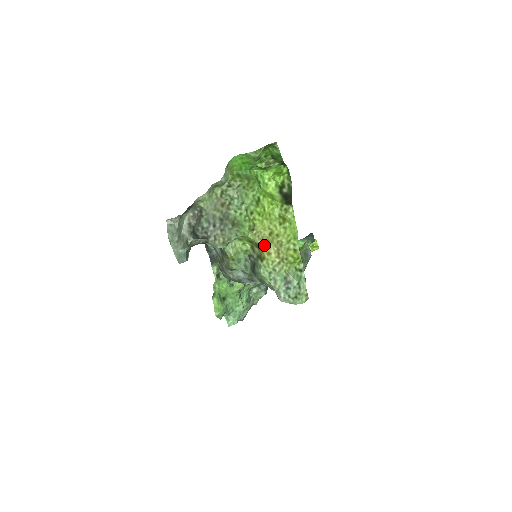
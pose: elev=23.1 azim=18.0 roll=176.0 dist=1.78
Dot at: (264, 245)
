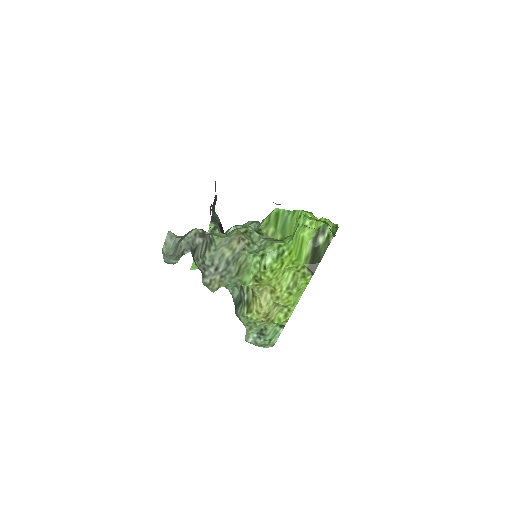
Dot at: (259, 300)
